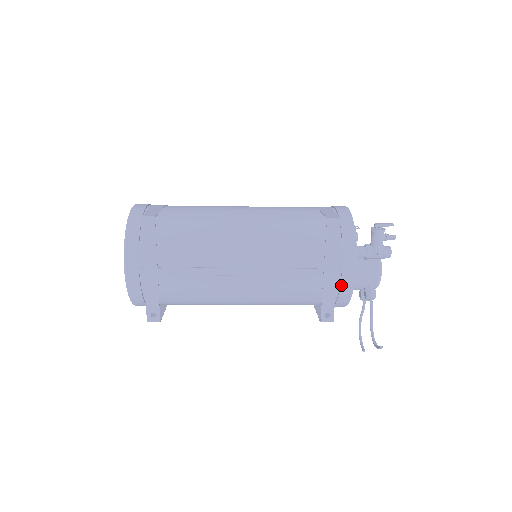
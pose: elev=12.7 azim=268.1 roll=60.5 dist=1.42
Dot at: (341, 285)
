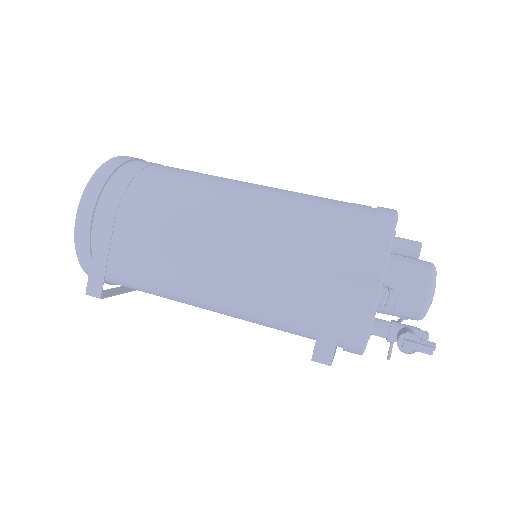
Dot at: occluded
